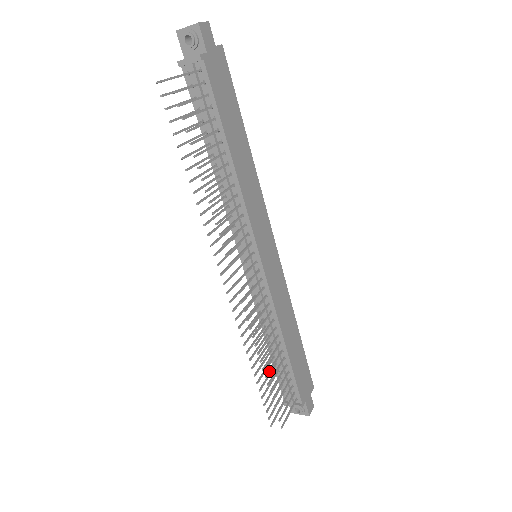
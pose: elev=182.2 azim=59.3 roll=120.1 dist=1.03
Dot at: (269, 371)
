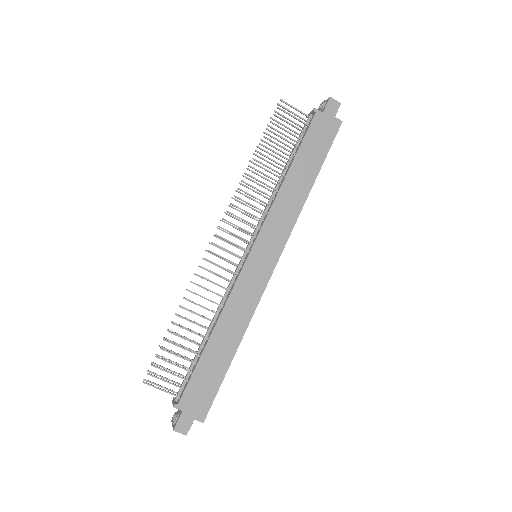
Dot at: occluded
